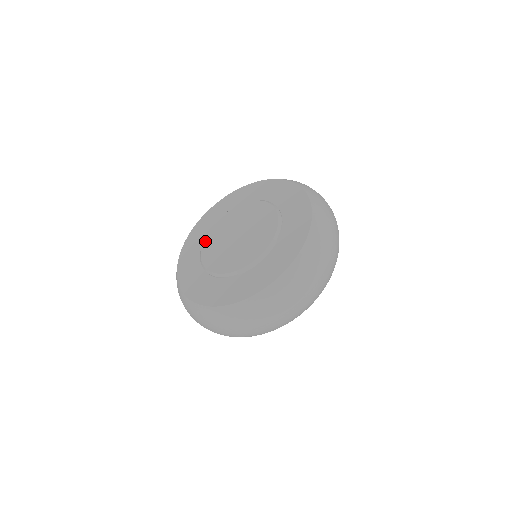
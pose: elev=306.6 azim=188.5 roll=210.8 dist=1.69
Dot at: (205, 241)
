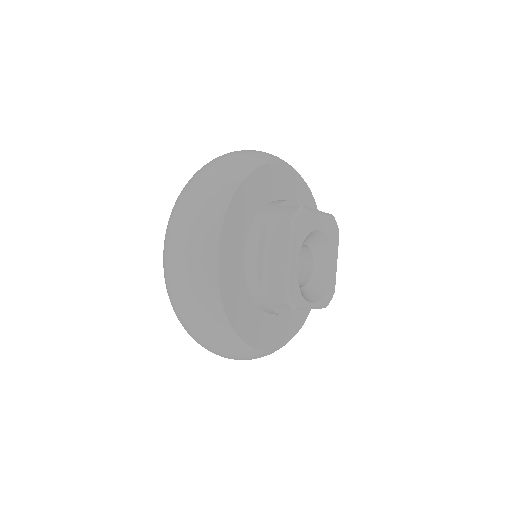
Dot at: occluded
